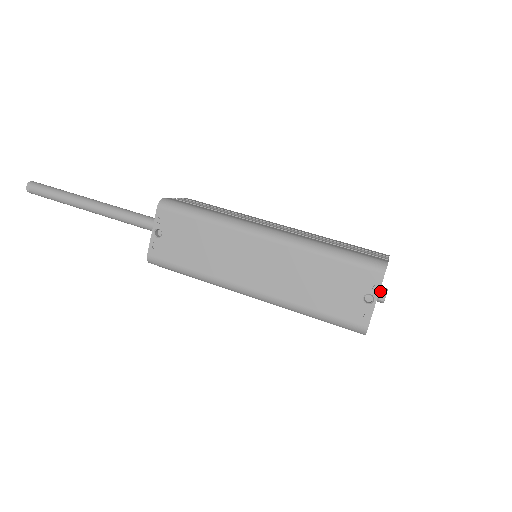
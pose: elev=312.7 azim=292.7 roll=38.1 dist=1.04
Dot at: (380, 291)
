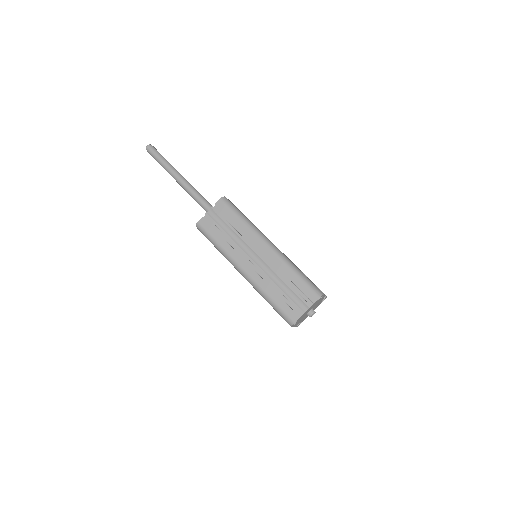
Dot at: (307, 314)
